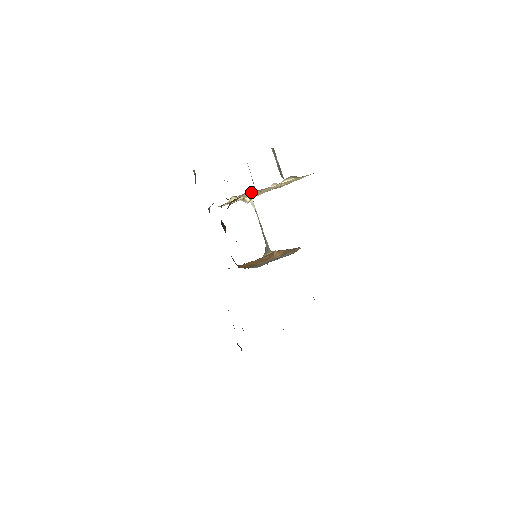
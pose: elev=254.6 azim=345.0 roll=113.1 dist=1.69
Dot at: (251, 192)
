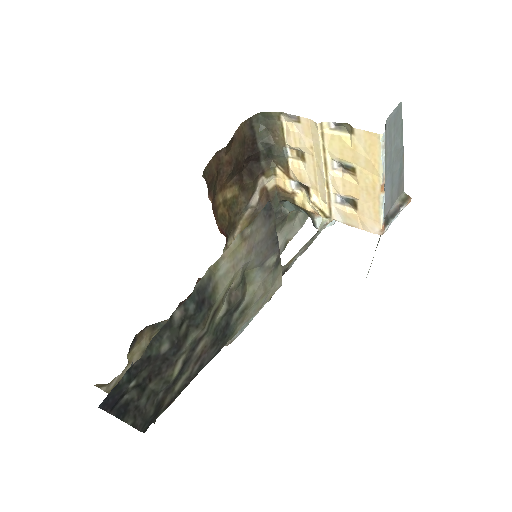
Dot at: (292, 127)
